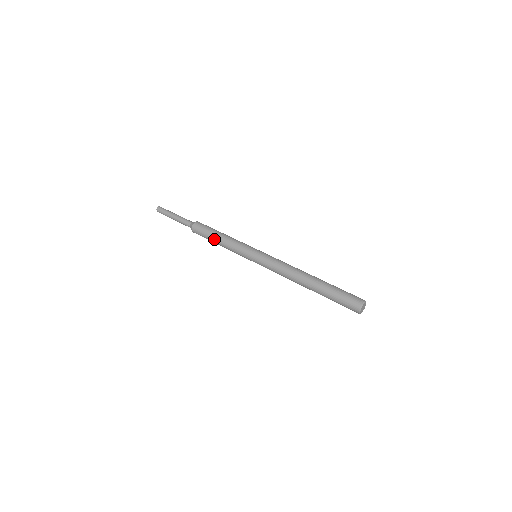
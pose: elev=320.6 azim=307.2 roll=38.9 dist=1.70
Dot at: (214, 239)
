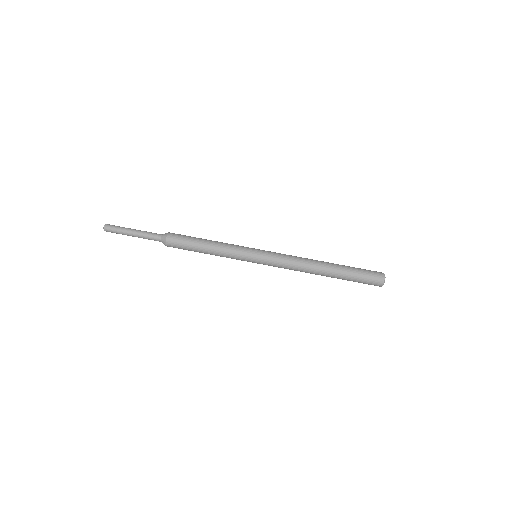
Dot at: occluded
